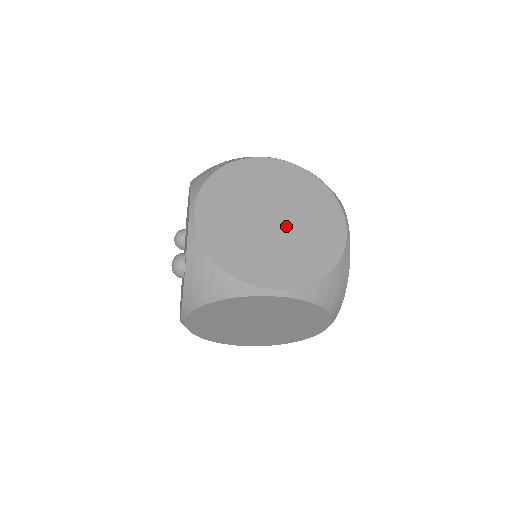
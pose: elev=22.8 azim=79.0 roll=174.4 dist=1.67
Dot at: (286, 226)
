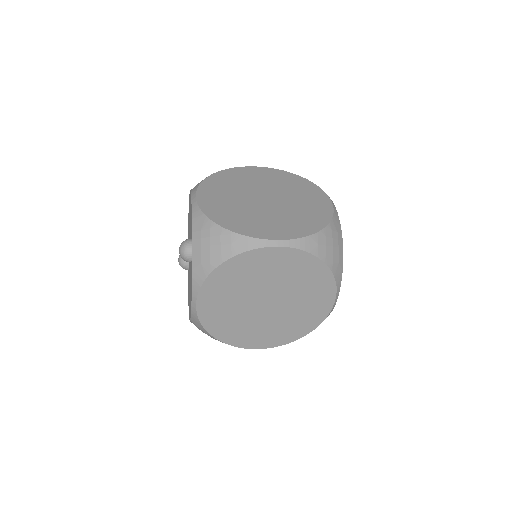
Dot at: (278, 203)
